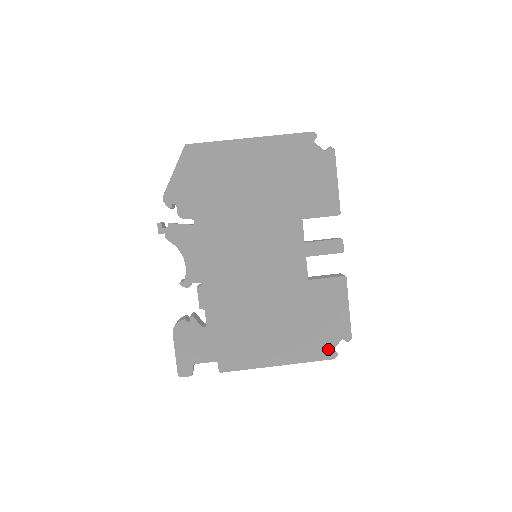
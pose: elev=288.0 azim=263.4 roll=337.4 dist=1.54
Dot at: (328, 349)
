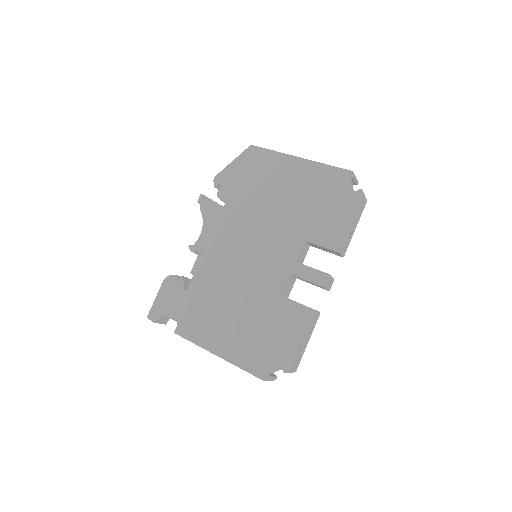
Dot at: (264, 368)
